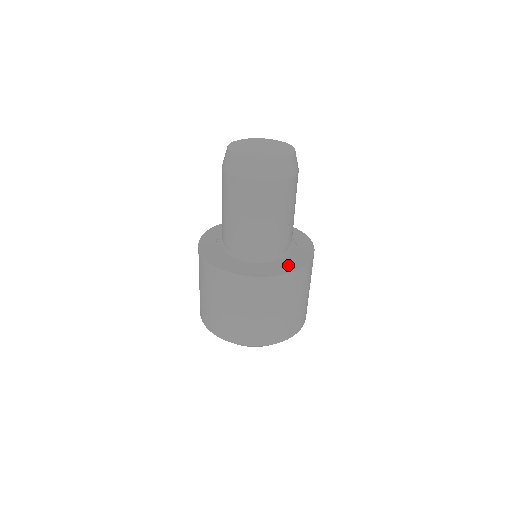
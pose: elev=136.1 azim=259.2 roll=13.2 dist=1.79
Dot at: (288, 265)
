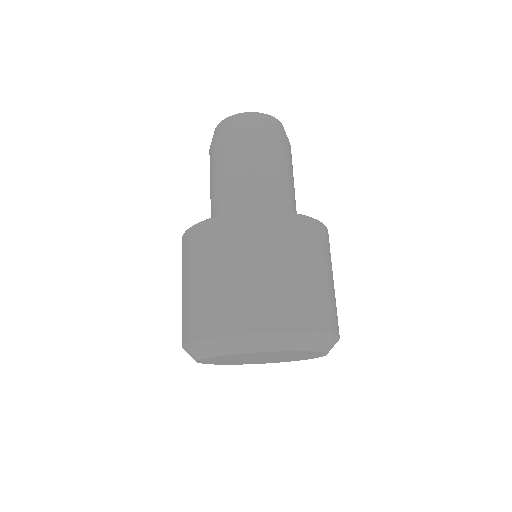
Dot at: occluded
